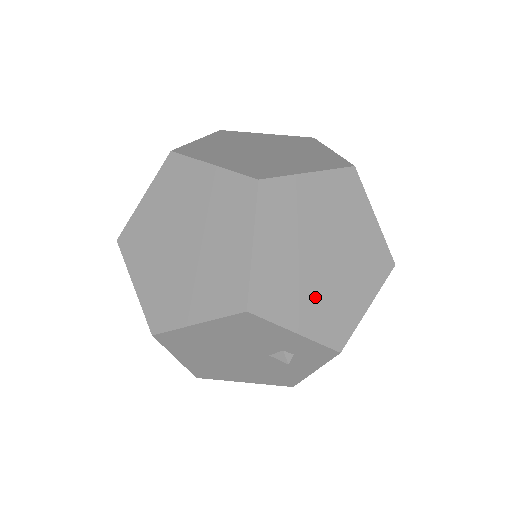
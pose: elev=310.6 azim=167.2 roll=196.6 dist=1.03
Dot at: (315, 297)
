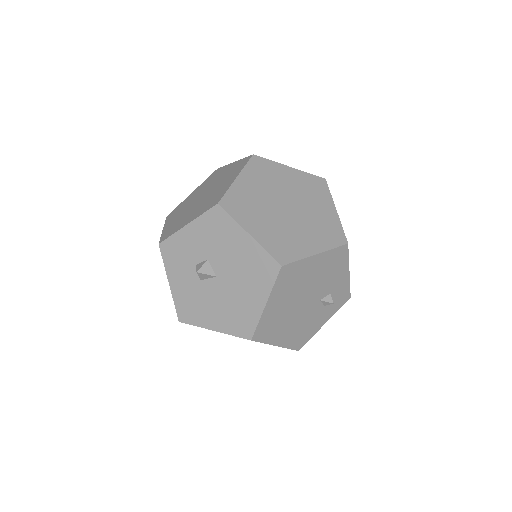
Dot at: occluded
